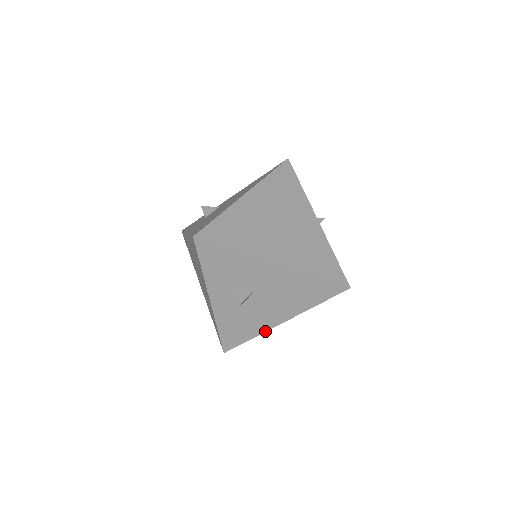
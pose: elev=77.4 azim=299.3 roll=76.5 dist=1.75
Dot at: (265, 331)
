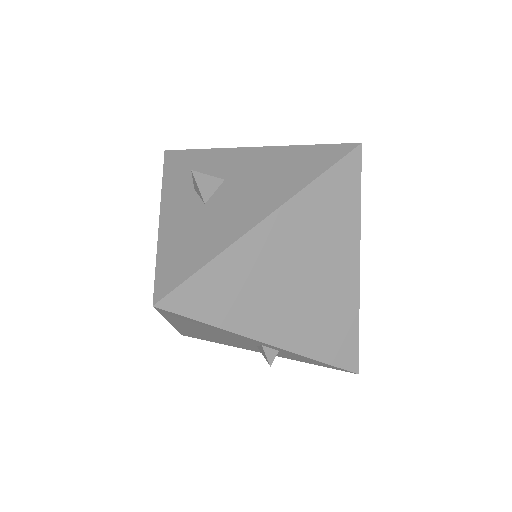
Dot at: (233, 242)
